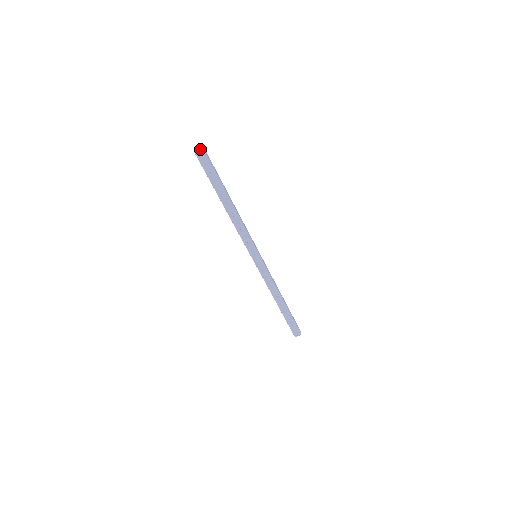
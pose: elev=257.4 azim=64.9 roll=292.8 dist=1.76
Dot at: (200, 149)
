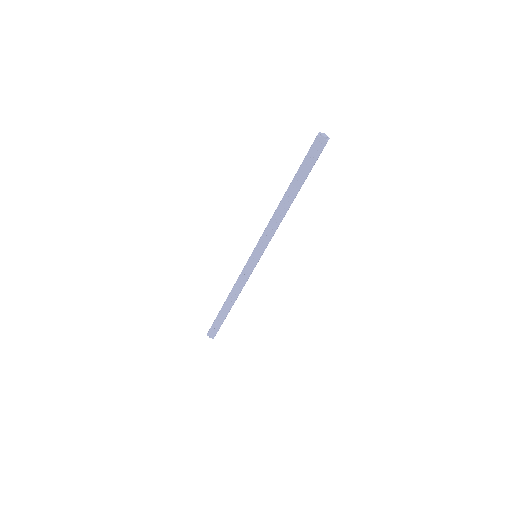
Dot at: (325, 138)
